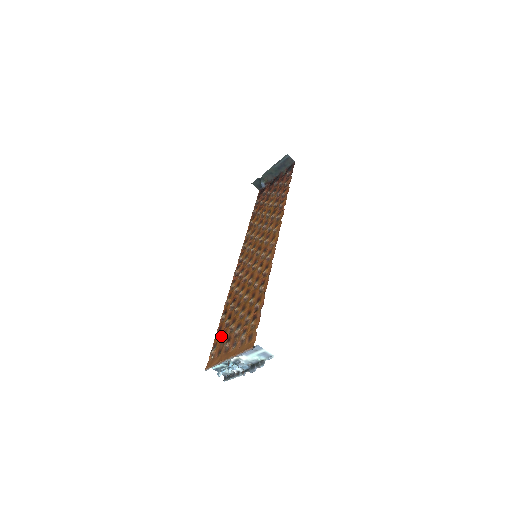
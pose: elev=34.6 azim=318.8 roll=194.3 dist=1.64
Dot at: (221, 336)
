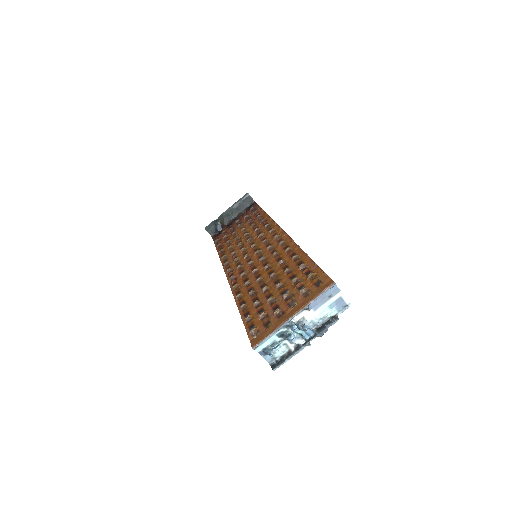
Dot at: (256, 315)
